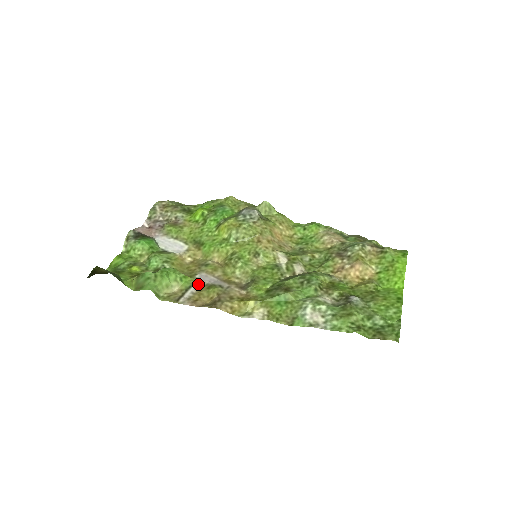
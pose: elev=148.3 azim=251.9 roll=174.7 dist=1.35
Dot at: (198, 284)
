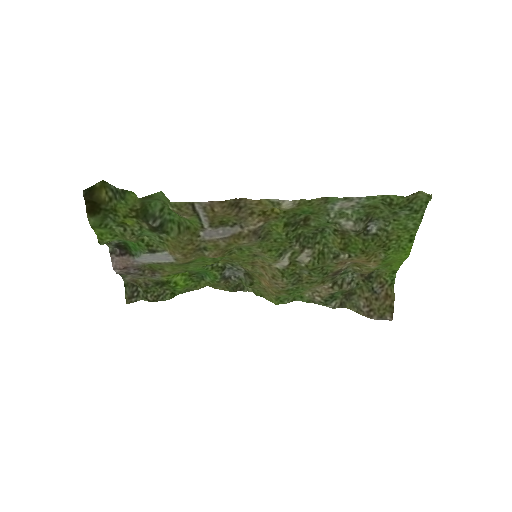
Dot at: (207, 225)
